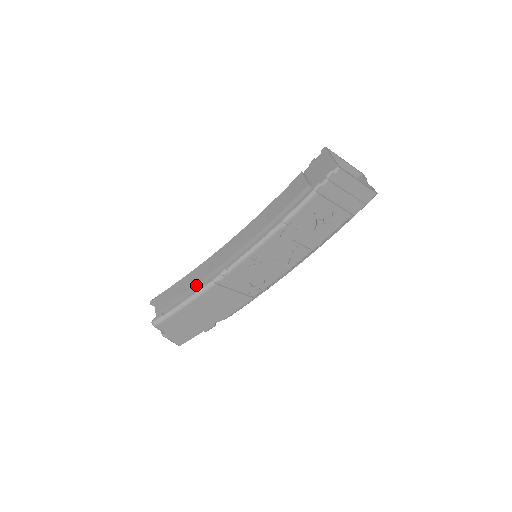
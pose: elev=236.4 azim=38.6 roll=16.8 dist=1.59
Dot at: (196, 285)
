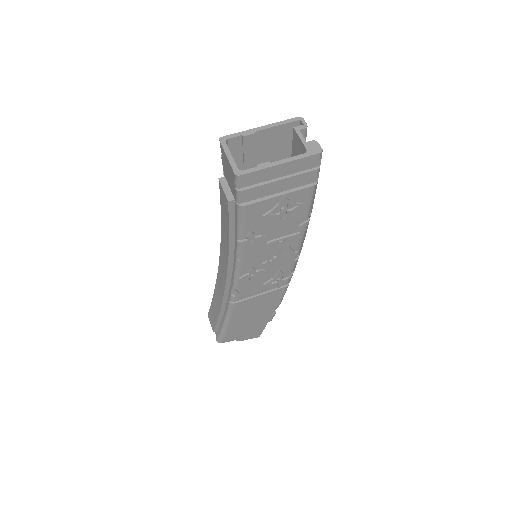
Dot at: (222, 307)
